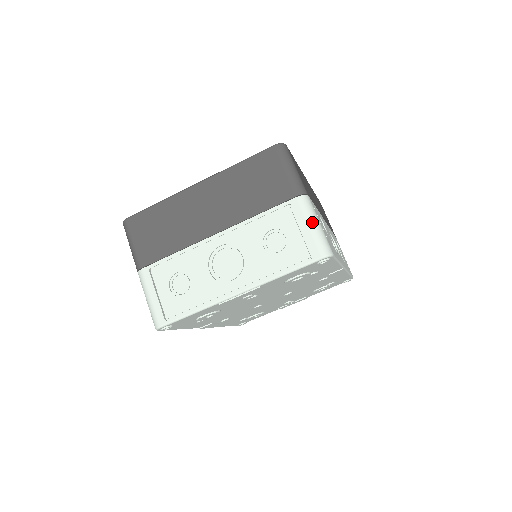
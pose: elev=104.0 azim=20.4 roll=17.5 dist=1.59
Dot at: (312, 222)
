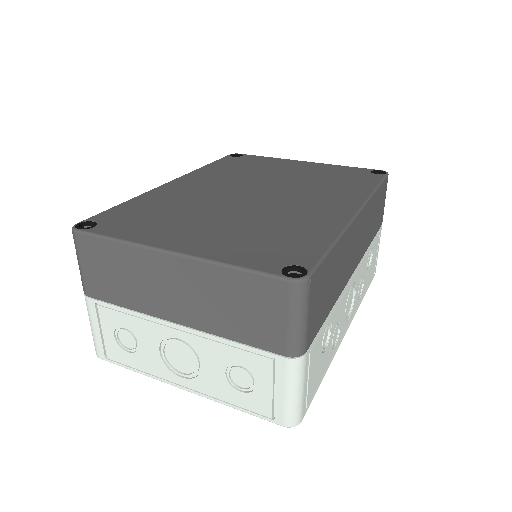
Dot at: (291, 391)
